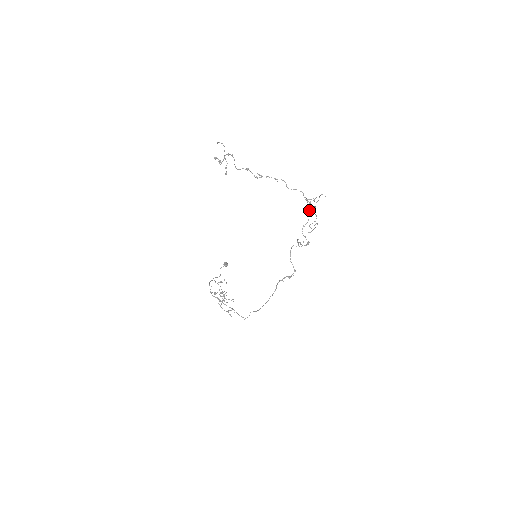
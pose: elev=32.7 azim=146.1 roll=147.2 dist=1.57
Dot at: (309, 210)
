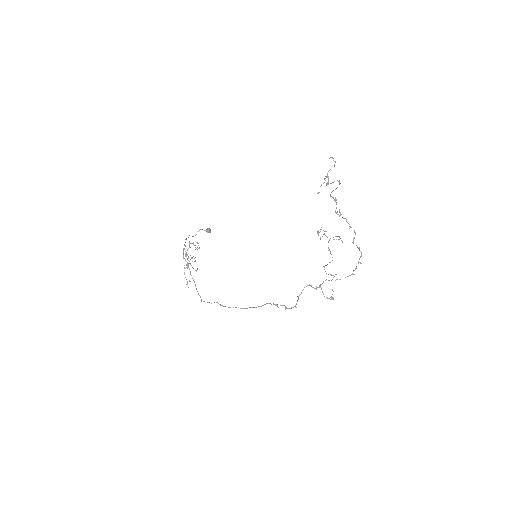
Dot at: (353, 271)
